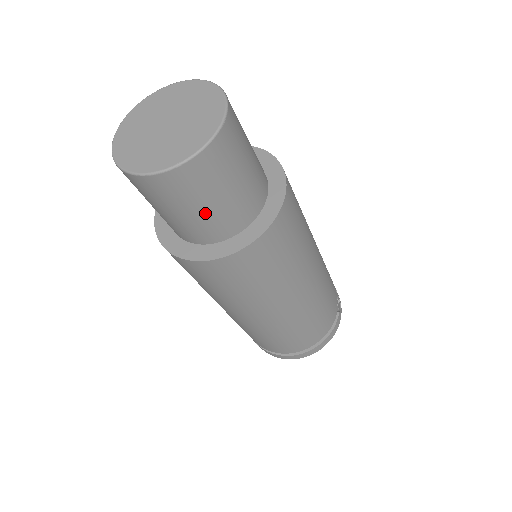
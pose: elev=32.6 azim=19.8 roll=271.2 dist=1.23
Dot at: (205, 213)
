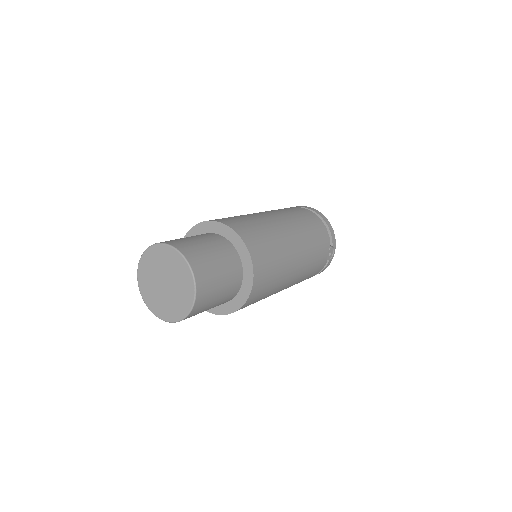
Dot at: occluded
